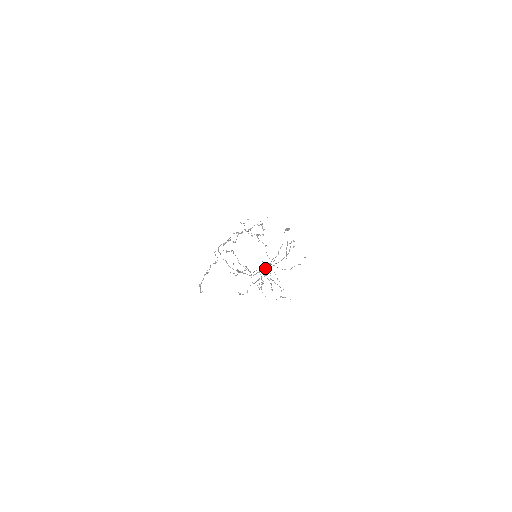
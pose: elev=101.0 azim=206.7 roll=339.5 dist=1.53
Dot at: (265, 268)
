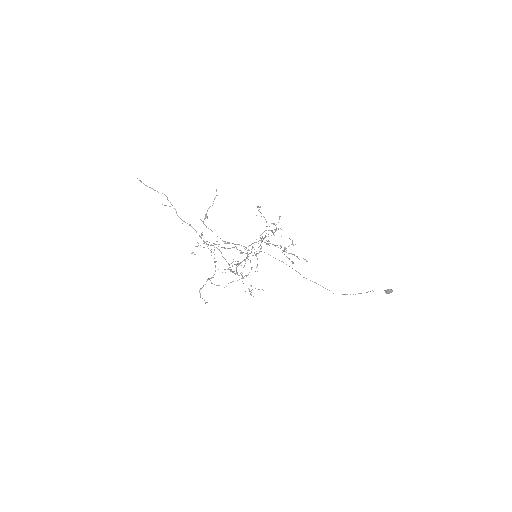
Dot at: occluded
